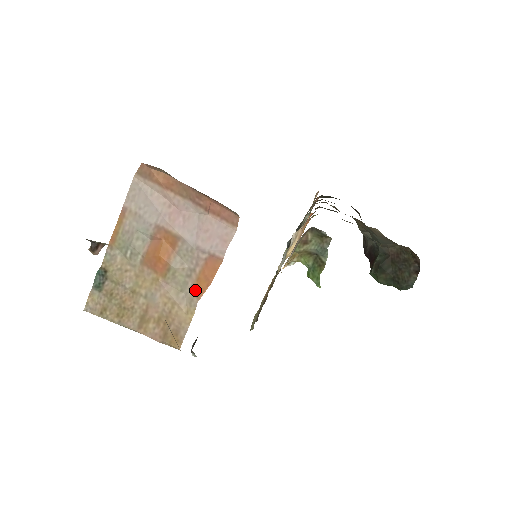
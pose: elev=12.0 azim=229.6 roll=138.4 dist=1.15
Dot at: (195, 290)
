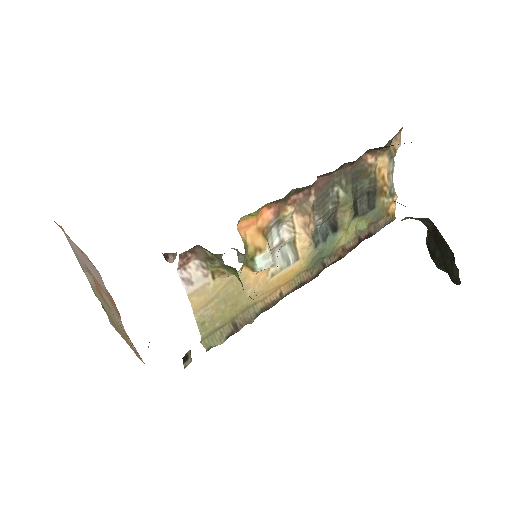
Dot at: (120, 318)
